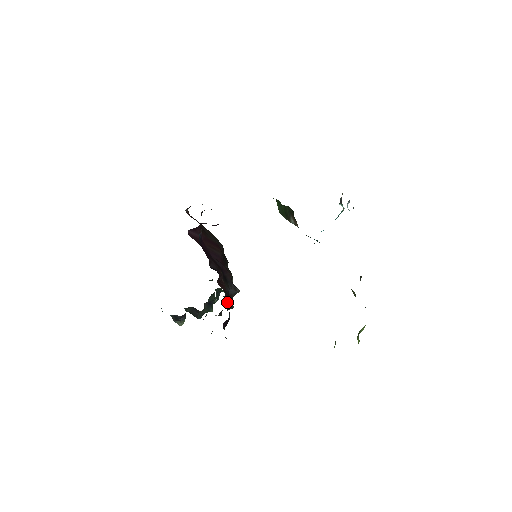
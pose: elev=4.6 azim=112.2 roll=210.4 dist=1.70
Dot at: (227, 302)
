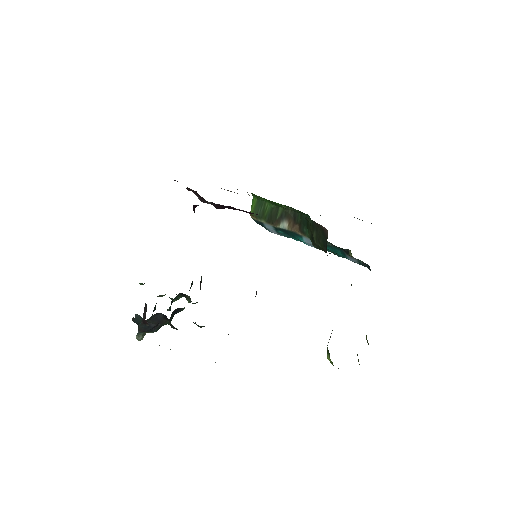
Dot at: occluded
